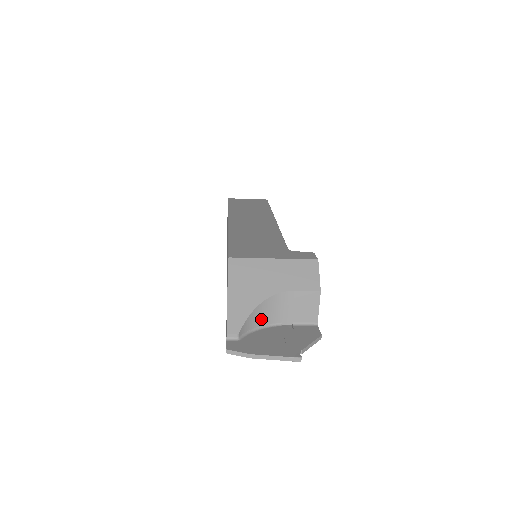
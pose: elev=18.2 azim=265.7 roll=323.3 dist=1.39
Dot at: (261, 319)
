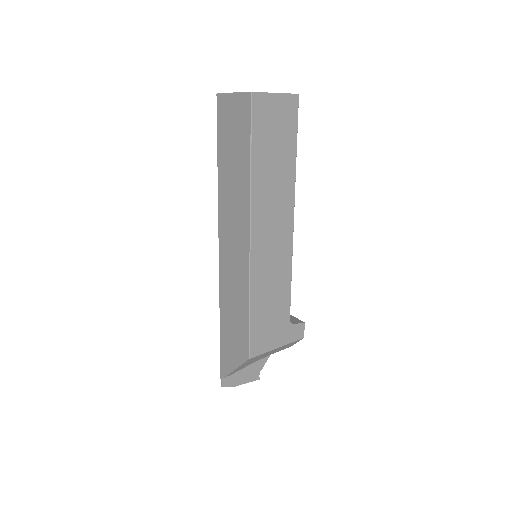
Dot at: occluded
